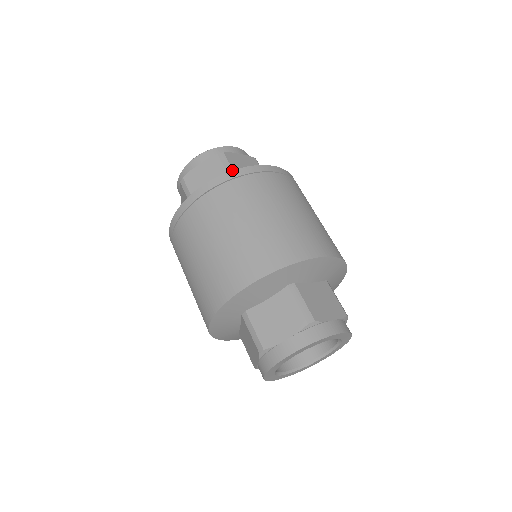
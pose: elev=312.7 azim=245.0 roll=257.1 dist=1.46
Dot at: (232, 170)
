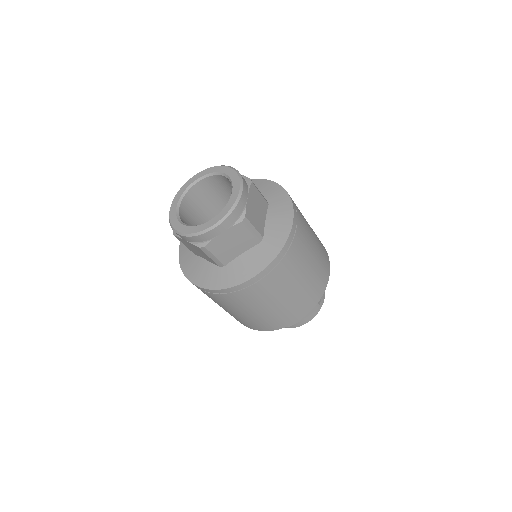
Dot at: (277, 256)
